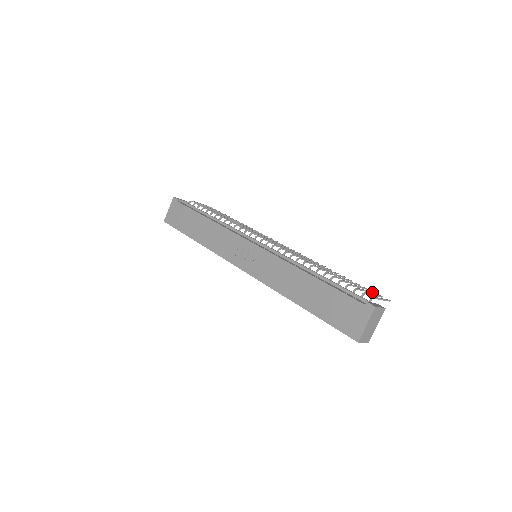
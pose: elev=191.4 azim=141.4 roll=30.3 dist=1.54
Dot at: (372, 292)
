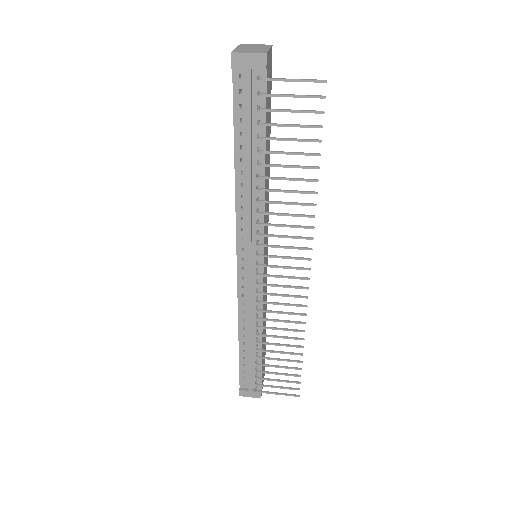
Dot at: (294, 382)
